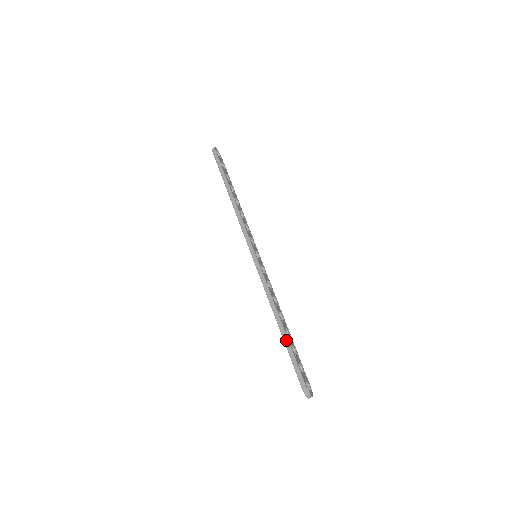
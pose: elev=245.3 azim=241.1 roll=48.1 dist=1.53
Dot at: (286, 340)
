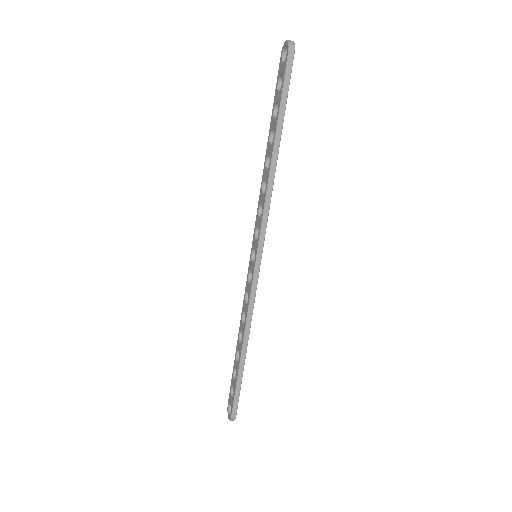
Dot at: (241, 371)
